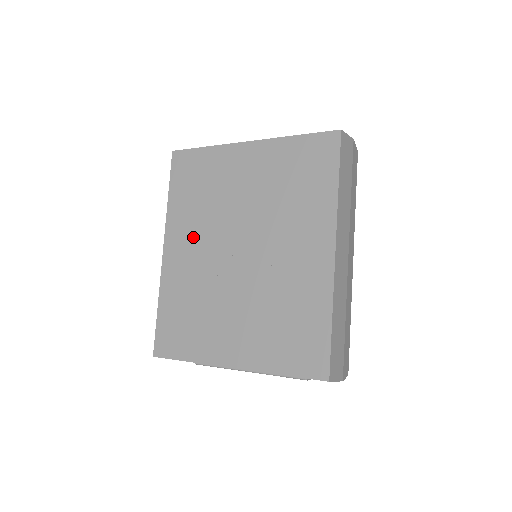
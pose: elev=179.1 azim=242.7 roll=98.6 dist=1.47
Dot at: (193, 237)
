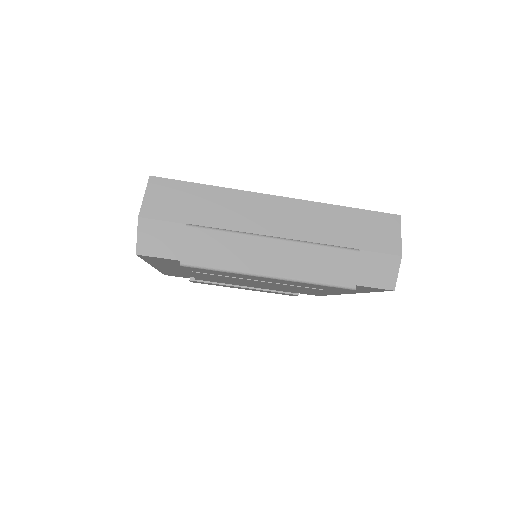
Dot at: occluded
